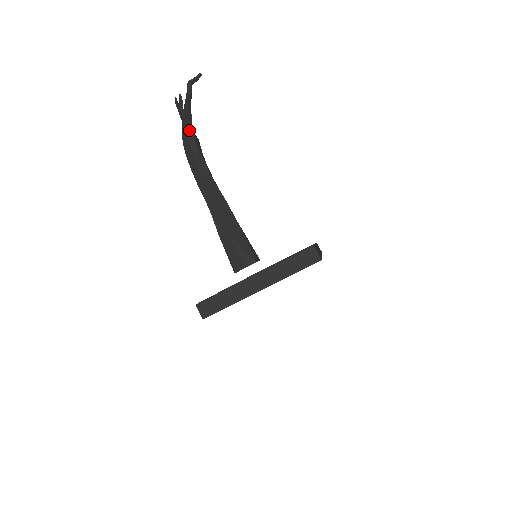
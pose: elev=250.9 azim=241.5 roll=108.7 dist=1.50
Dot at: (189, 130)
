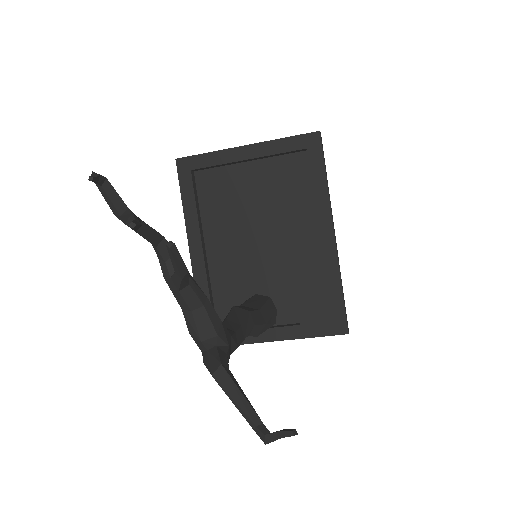
Dot at: occluded
